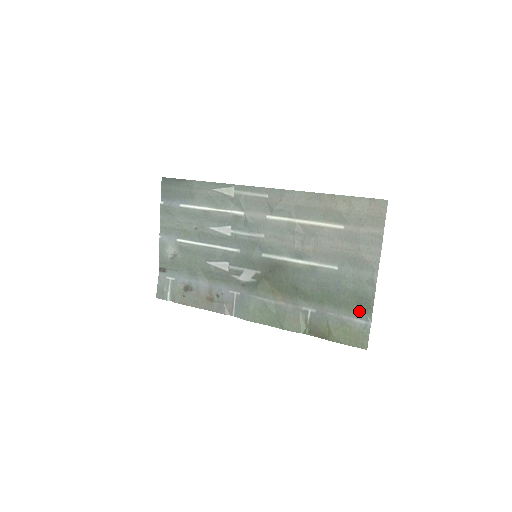
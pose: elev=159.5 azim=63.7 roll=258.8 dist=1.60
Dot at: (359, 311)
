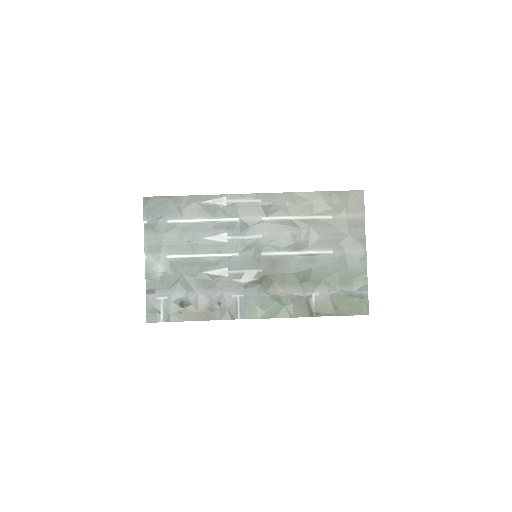
Dot at: (356, 284)
